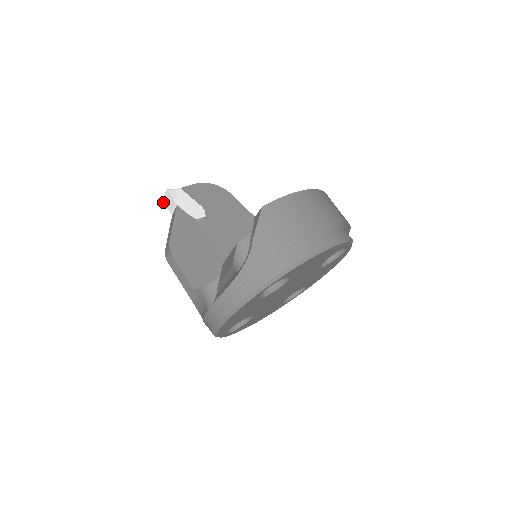
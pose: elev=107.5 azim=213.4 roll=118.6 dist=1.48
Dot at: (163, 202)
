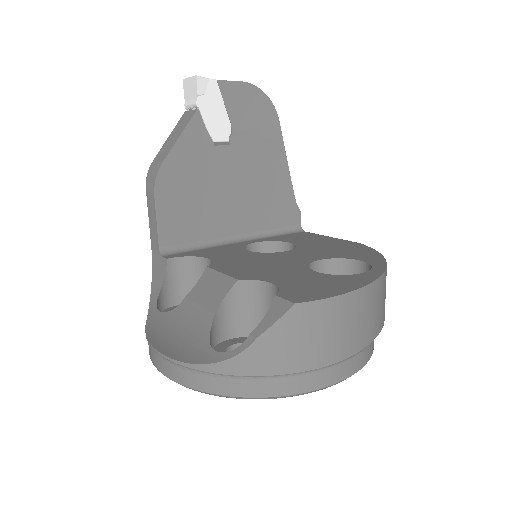
Dot at: (183, 82)
